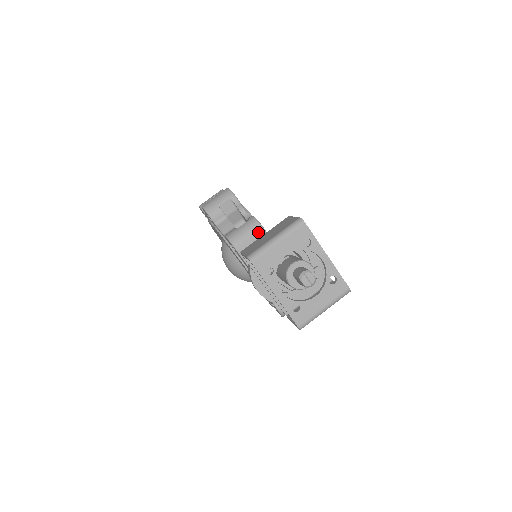
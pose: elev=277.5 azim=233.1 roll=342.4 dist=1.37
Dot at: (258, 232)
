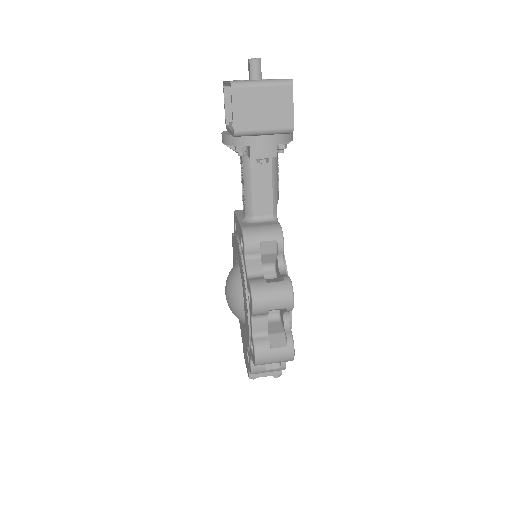
Dot at: occluded
